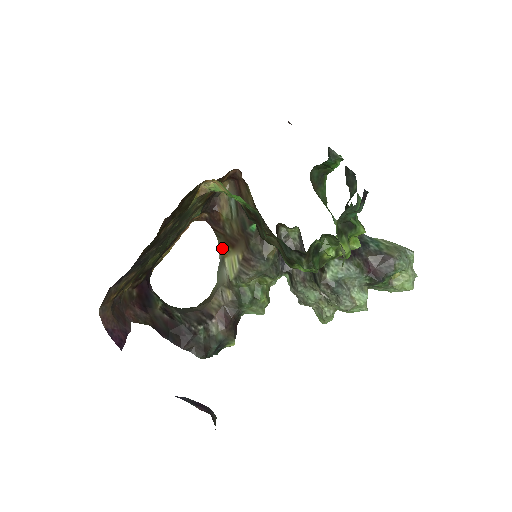
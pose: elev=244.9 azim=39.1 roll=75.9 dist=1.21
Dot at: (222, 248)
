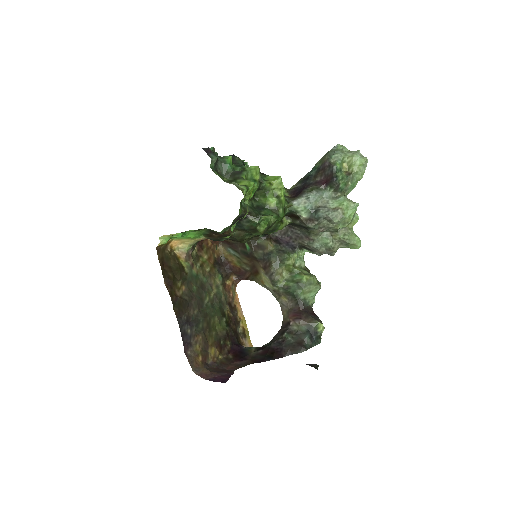
Dot at: (259, 282)
